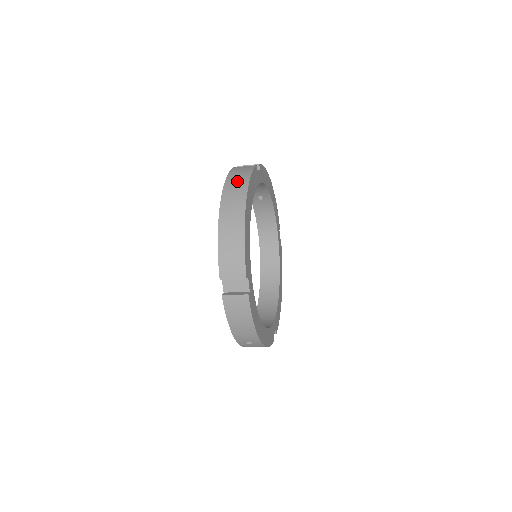
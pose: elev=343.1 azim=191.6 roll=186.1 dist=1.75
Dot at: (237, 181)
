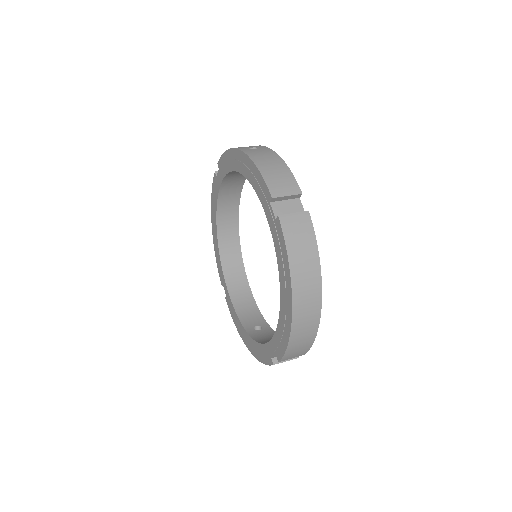
Dot at: (305, 266)
